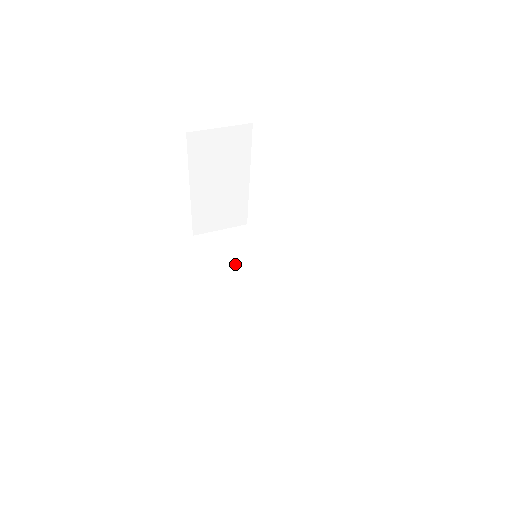
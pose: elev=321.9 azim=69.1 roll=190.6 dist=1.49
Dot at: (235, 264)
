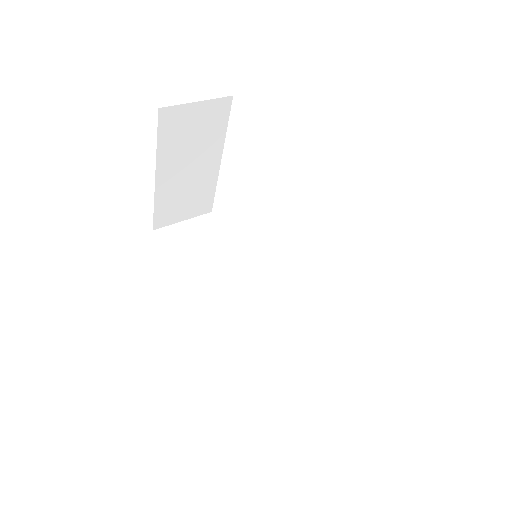
Dot at: (211, 261)
